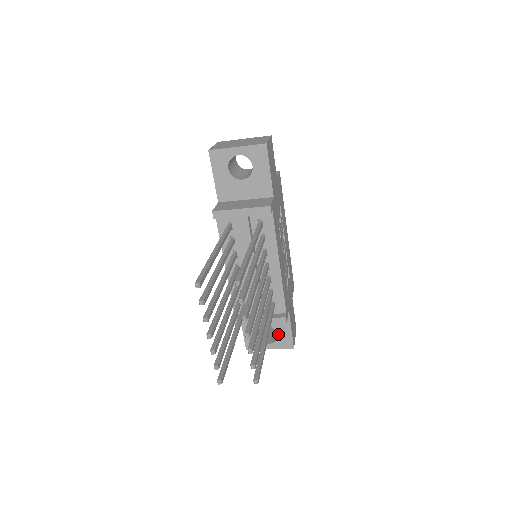
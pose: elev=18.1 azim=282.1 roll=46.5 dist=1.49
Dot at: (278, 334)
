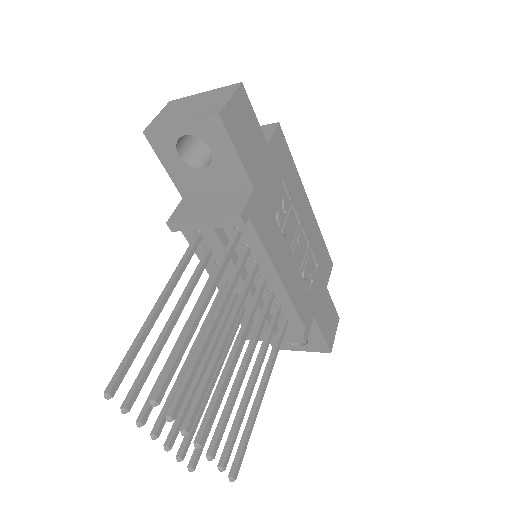
Dot at: occluded
